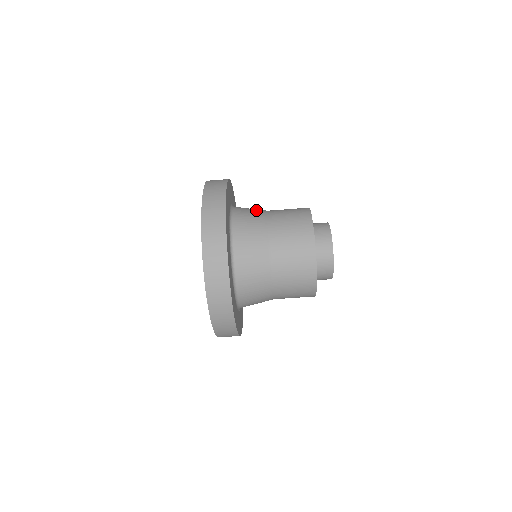
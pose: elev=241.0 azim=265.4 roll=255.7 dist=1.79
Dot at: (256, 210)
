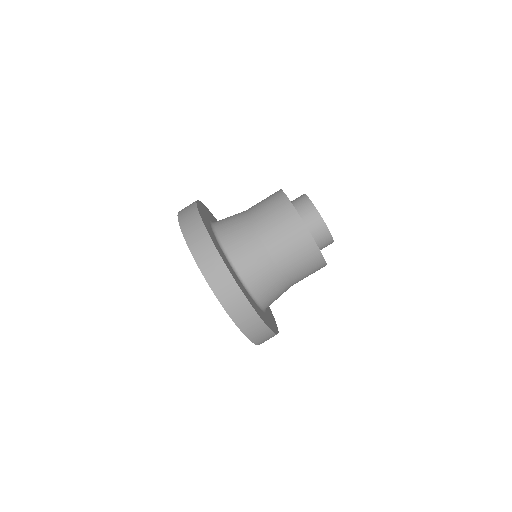
Dot at: (236, 218)
